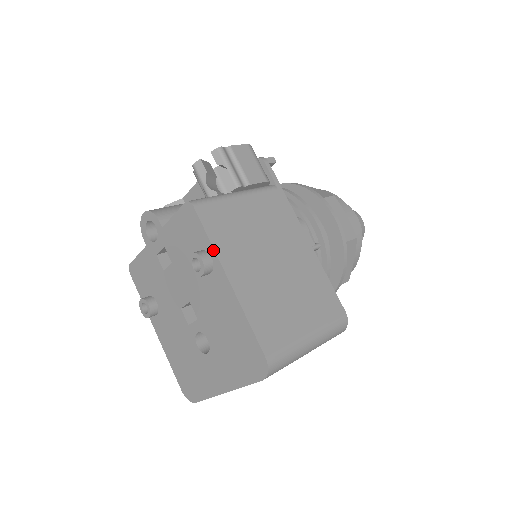
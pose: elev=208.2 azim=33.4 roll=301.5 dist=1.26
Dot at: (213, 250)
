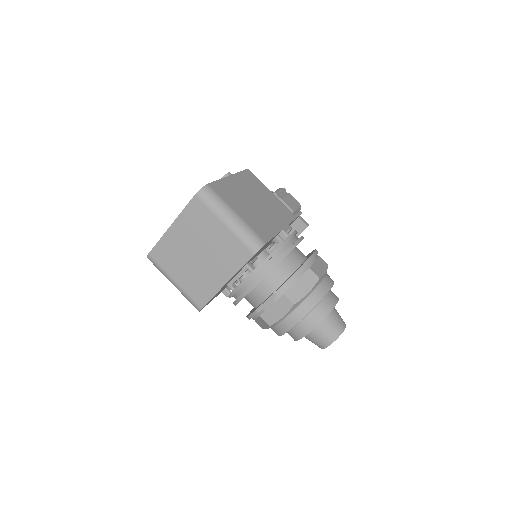
Dot at: (237, 173)
